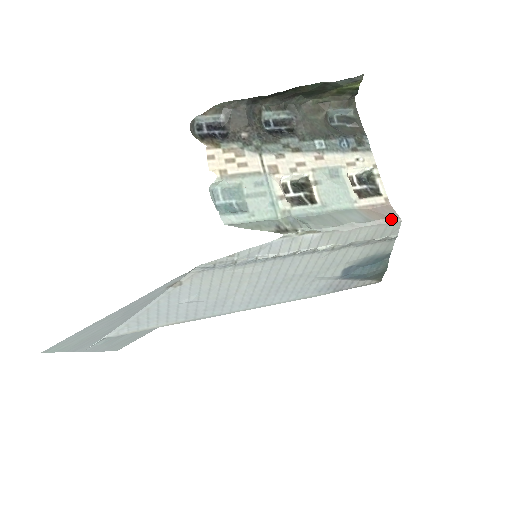
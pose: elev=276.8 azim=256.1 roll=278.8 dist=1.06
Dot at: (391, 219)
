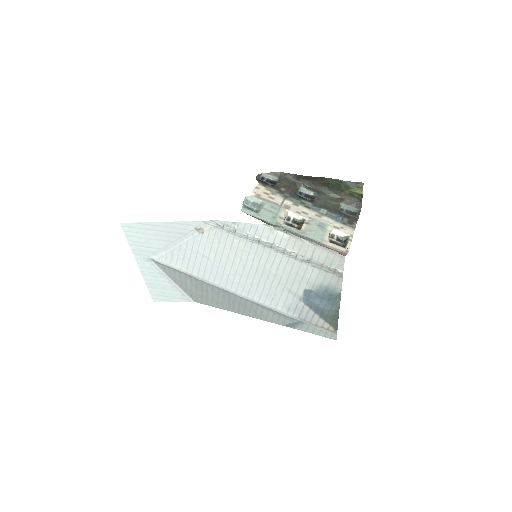
Dot at: (338, 253)
